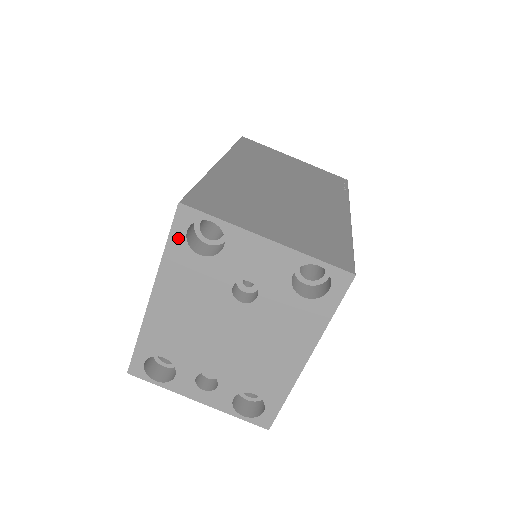
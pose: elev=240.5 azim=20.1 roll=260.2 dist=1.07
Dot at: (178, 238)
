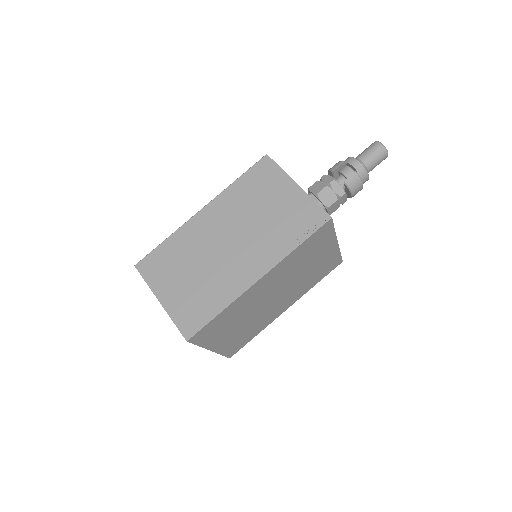
Dot at: occluded
